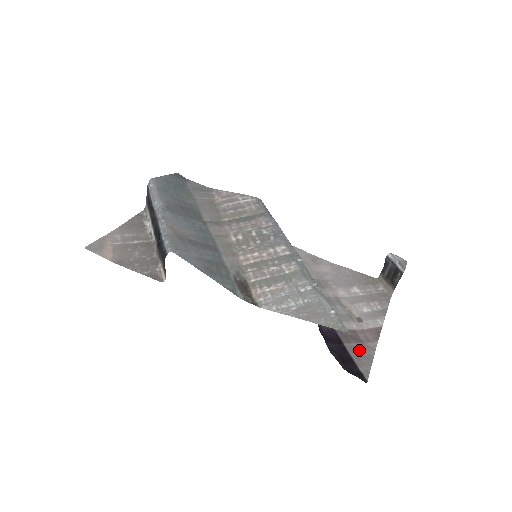
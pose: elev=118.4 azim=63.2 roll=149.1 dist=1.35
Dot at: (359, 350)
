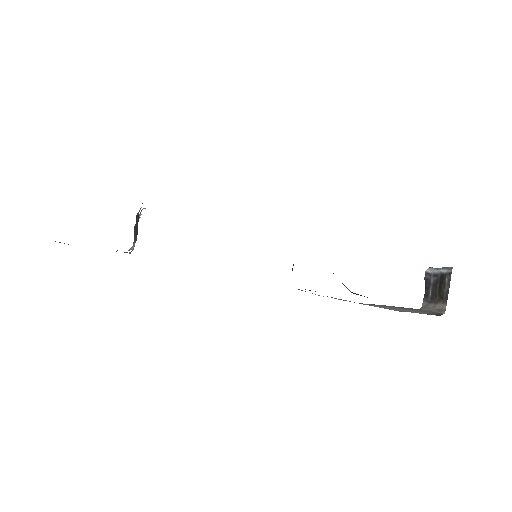
Dot at: occluded
